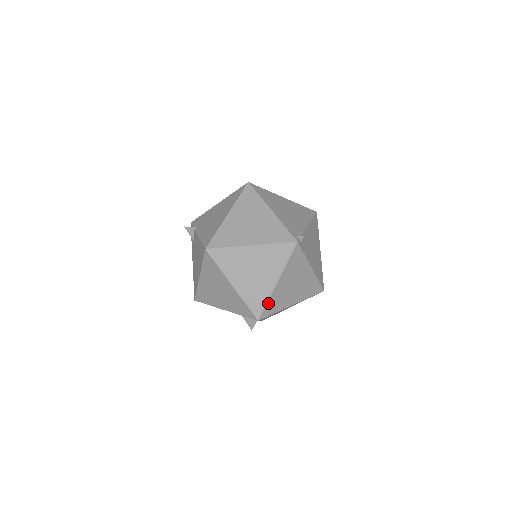
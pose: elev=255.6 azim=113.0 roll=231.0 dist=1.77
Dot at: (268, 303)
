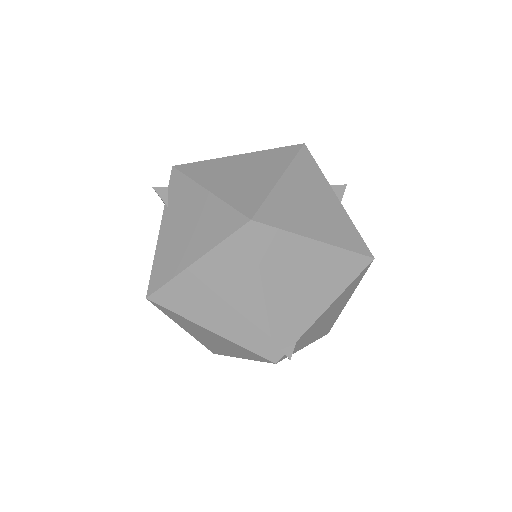
Dot at: occluded
